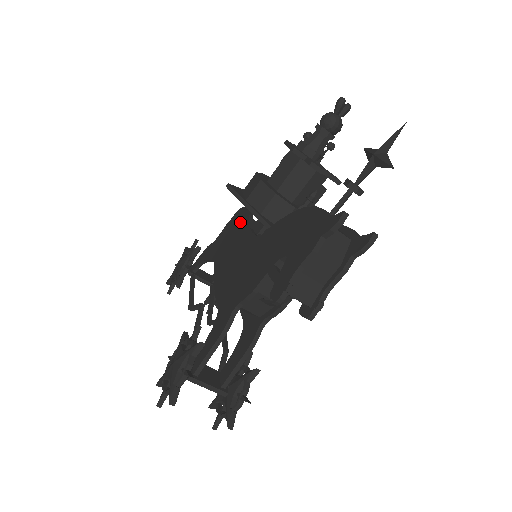
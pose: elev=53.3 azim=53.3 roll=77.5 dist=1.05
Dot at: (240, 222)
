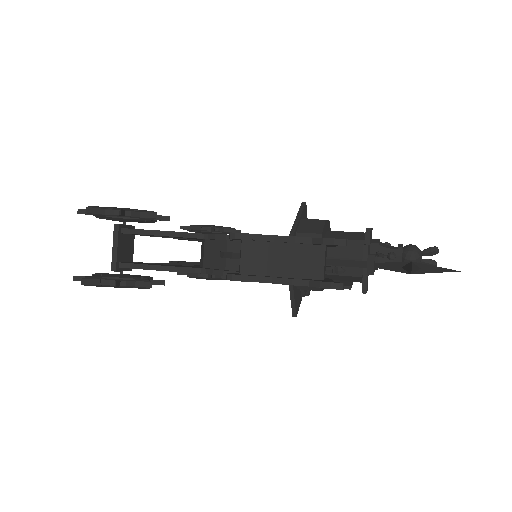
Dot at: occluded
